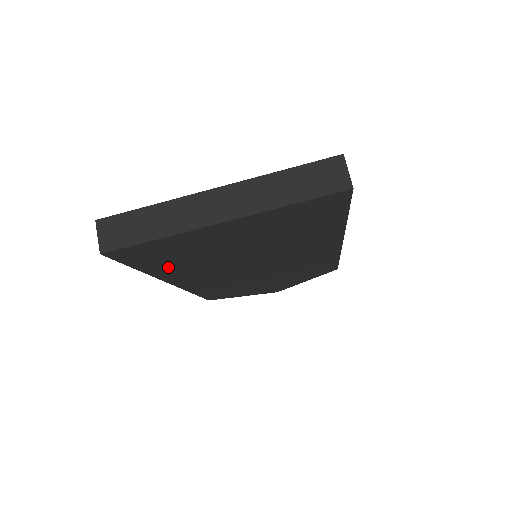
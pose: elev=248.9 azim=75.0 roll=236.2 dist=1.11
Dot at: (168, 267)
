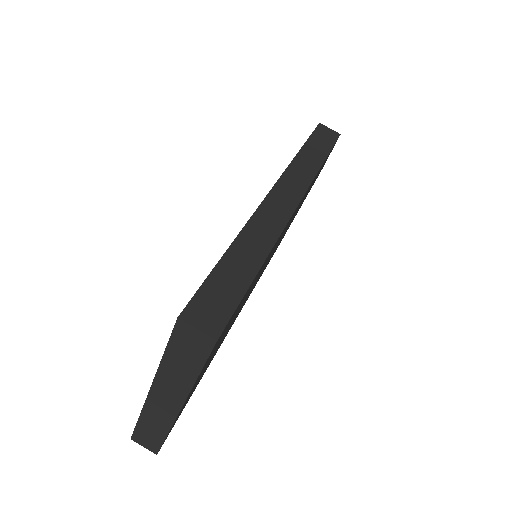
Dot at: occluded
